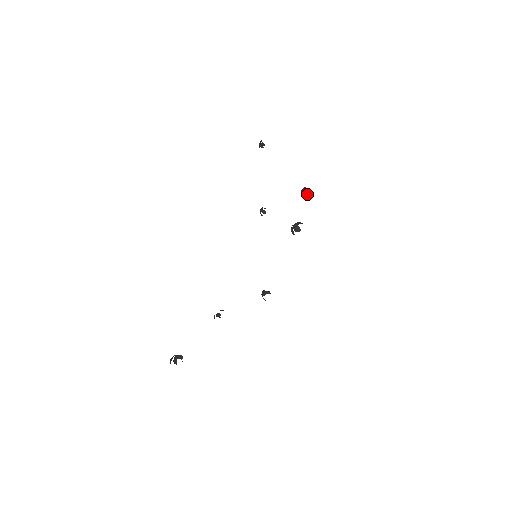
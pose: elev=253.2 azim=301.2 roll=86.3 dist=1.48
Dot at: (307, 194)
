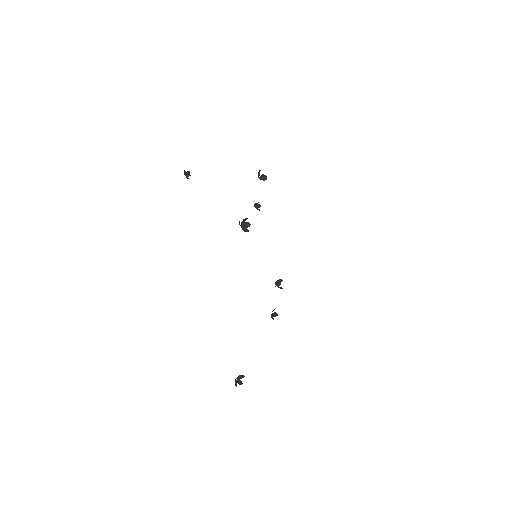
Dot at: (264, 176)
